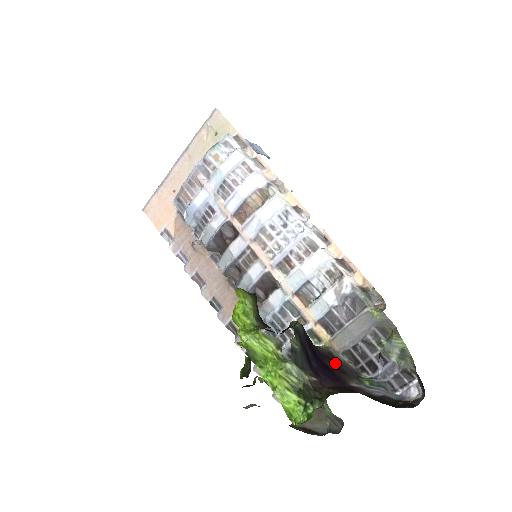
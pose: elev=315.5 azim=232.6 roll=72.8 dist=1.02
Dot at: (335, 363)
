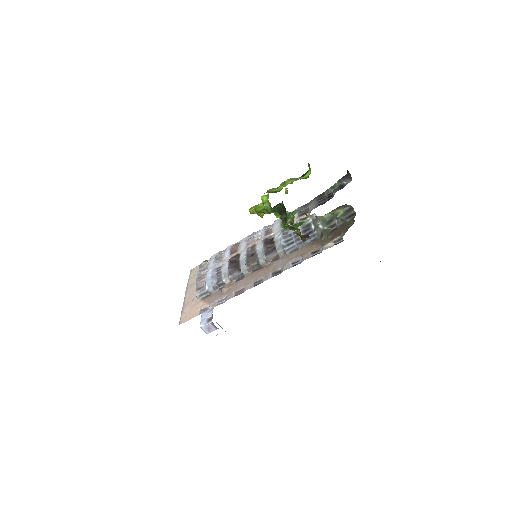
Dot at: occluded
